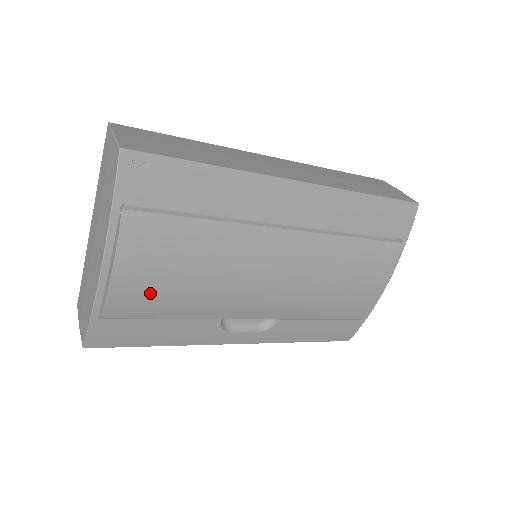
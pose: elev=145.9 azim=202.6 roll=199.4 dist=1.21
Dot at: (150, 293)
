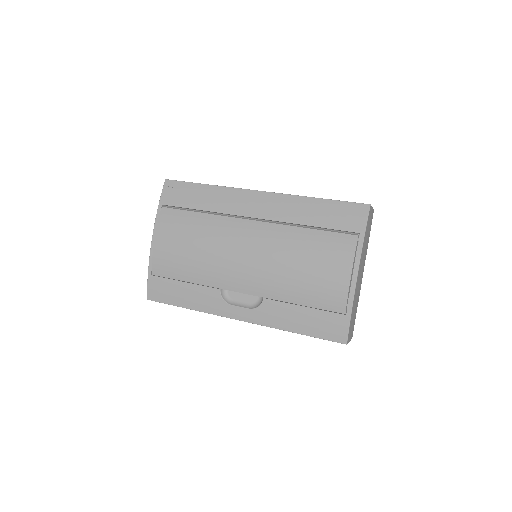
Dot at: (173, 257)
